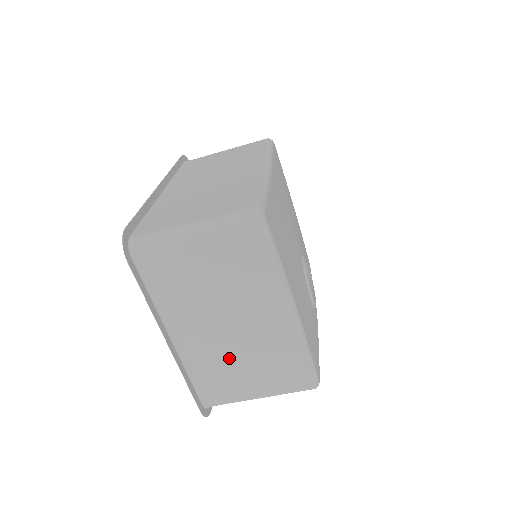
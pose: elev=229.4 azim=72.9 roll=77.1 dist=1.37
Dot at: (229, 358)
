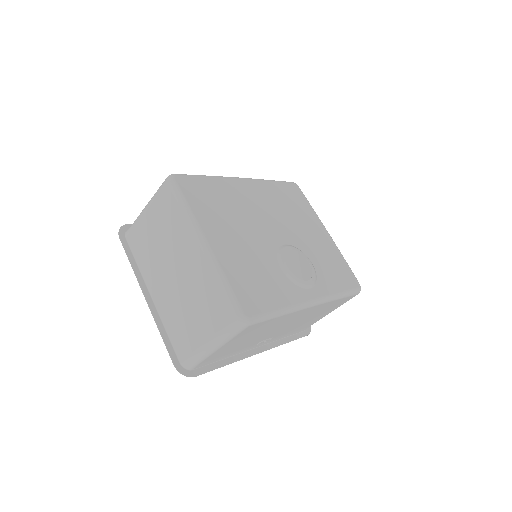
Dot at: (182, 305)
